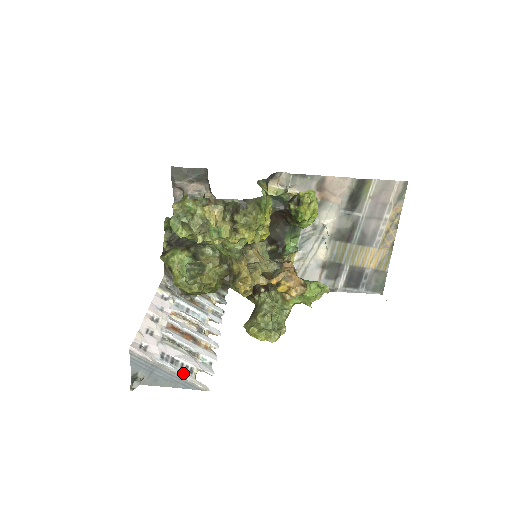
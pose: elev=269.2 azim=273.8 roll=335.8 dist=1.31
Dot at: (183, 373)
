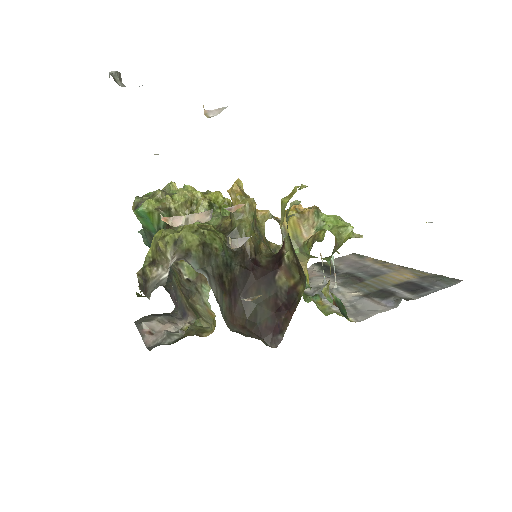
Dot at: occluded
